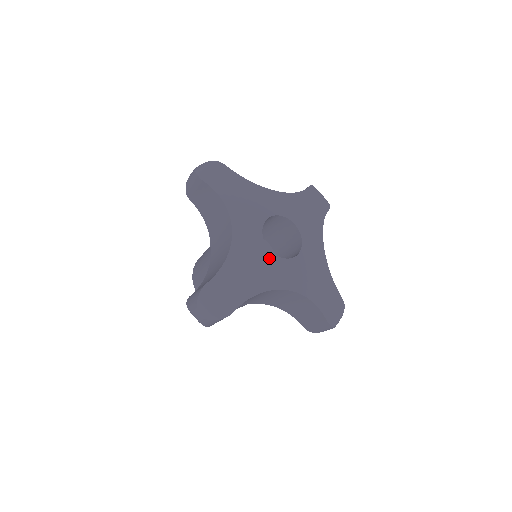
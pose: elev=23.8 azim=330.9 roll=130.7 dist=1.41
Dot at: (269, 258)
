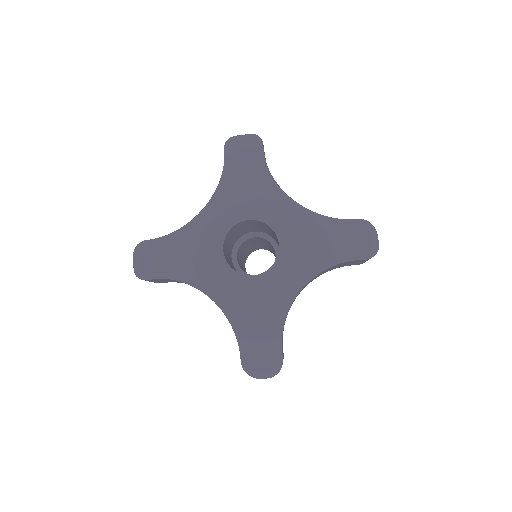
Dot at: (260, 283)
